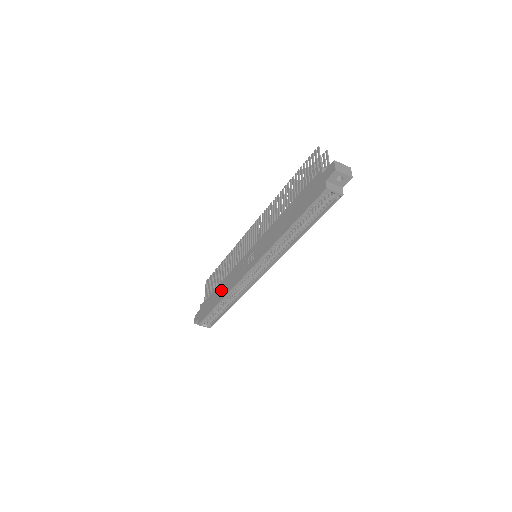
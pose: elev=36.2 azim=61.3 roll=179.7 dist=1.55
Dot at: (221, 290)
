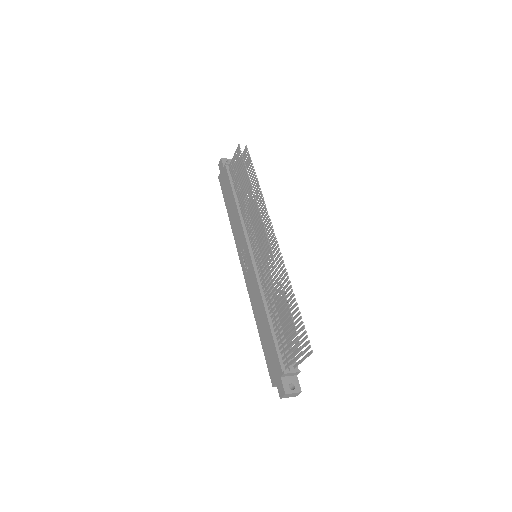
Dot at: (232, 212)
